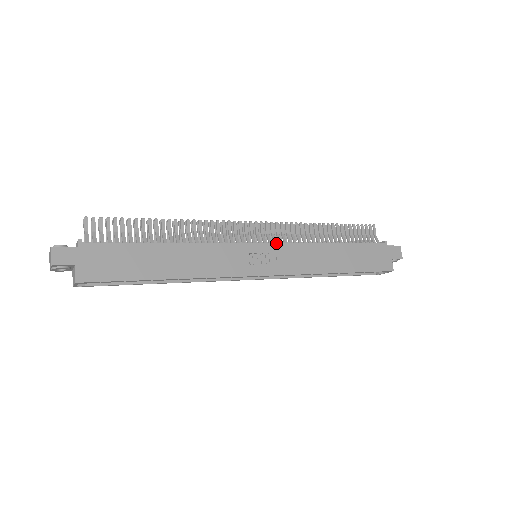
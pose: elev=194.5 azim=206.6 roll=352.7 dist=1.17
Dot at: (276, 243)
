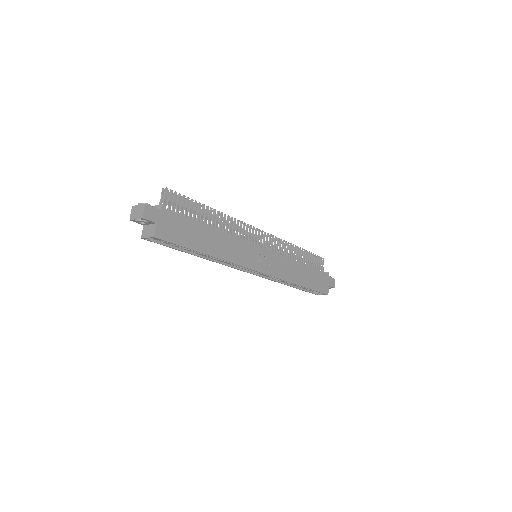
Dot at: (272, 251)
